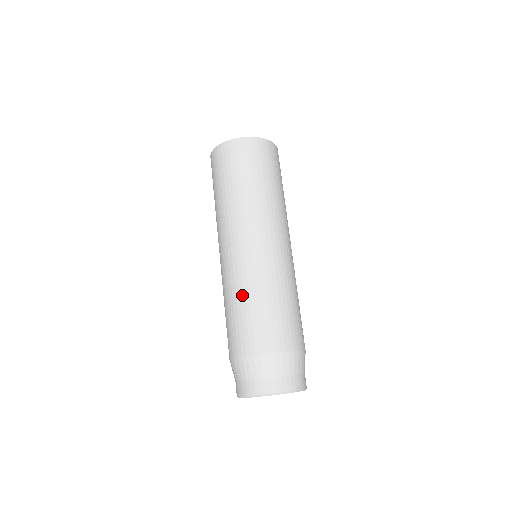
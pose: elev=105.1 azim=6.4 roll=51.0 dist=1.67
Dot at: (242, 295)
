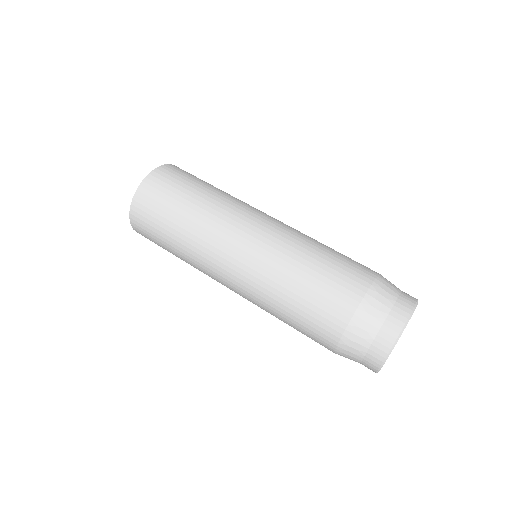
Dot at: (277, 304)
